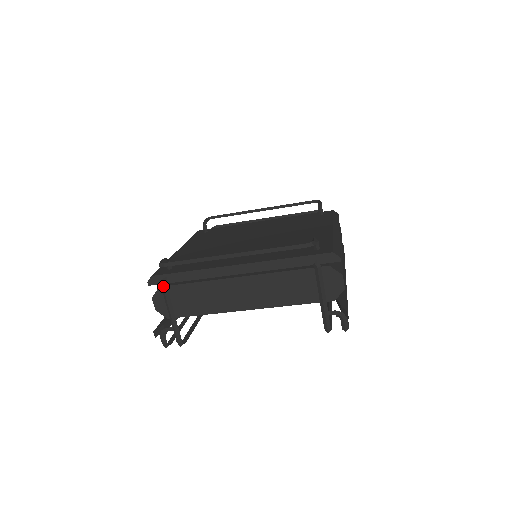
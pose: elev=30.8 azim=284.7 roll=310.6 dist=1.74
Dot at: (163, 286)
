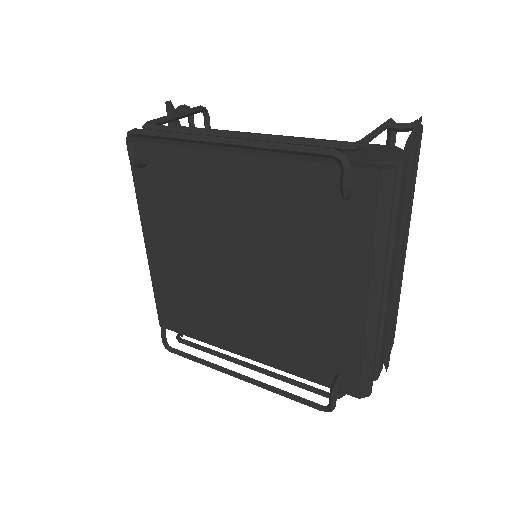
Dot at: occluded
